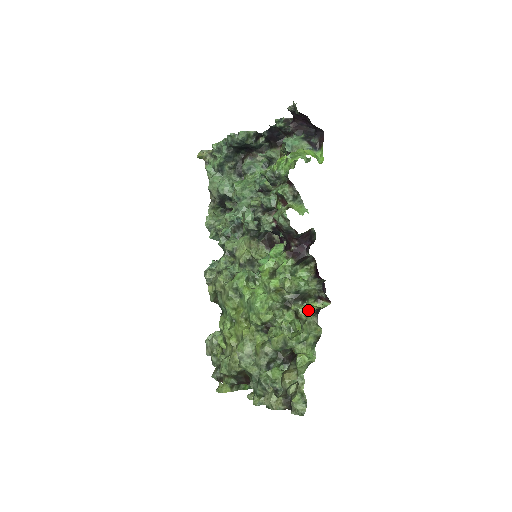
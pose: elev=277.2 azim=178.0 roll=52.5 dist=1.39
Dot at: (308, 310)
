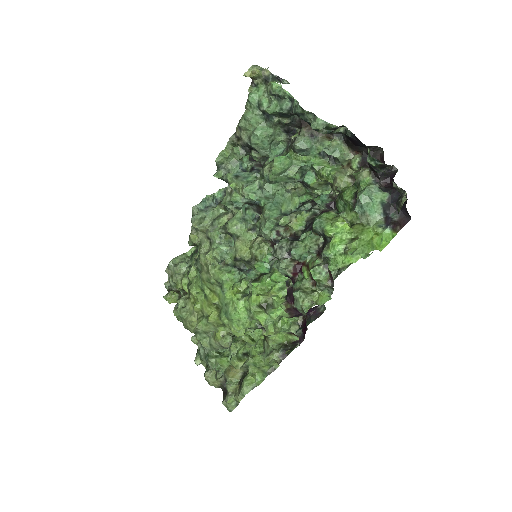
Dot at: (277, 341)
